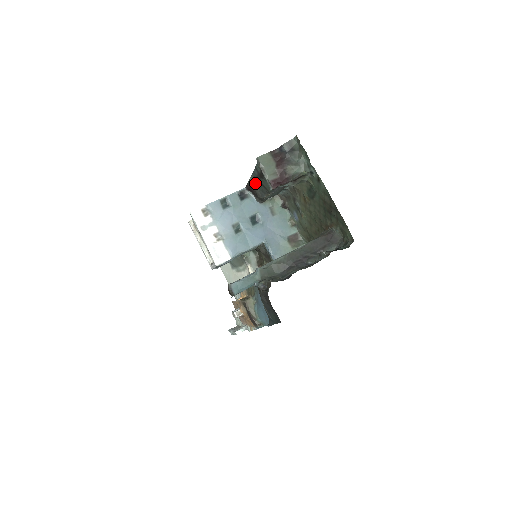
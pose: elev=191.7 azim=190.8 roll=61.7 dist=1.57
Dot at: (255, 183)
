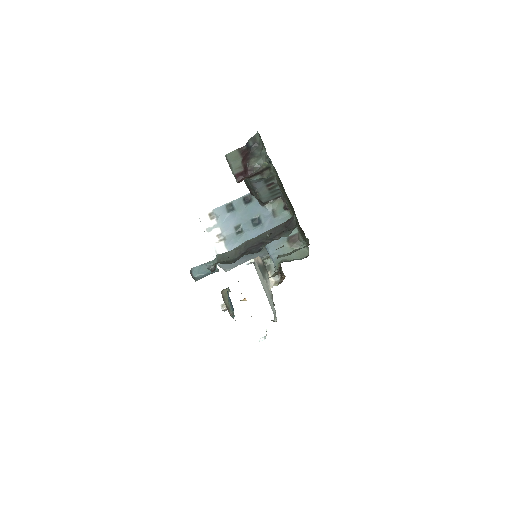
Dot at: (247, 184)
